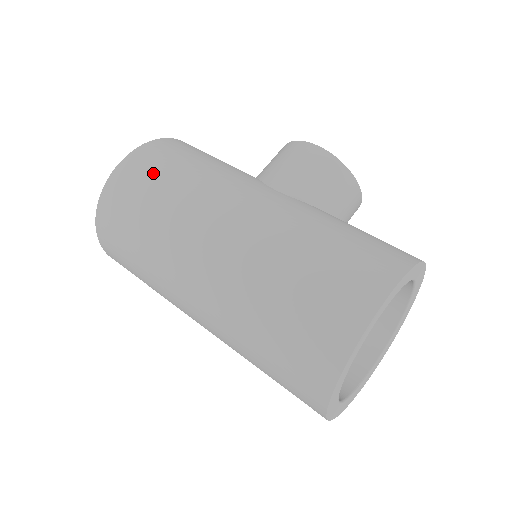
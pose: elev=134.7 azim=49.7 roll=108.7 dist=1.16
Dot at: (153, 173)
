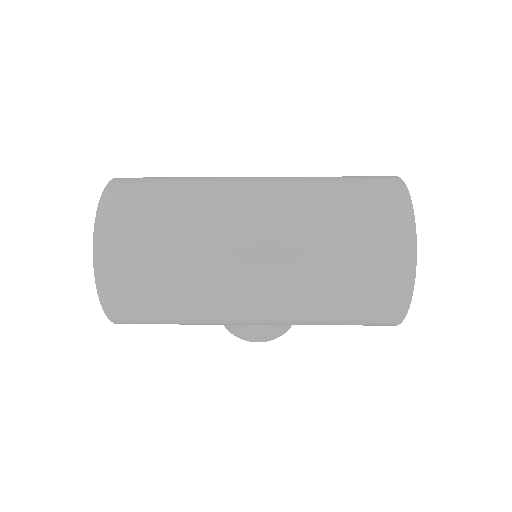
Dot at: occluded
